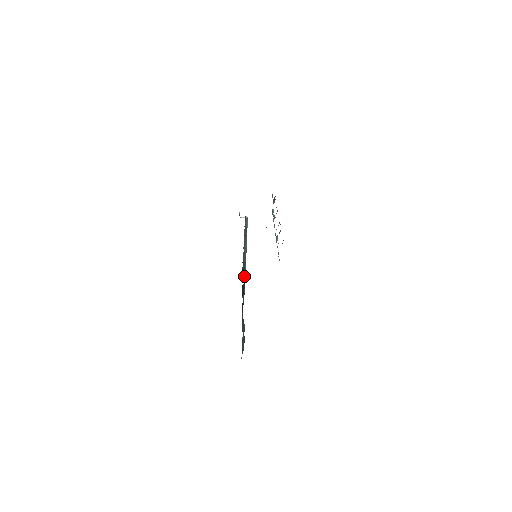
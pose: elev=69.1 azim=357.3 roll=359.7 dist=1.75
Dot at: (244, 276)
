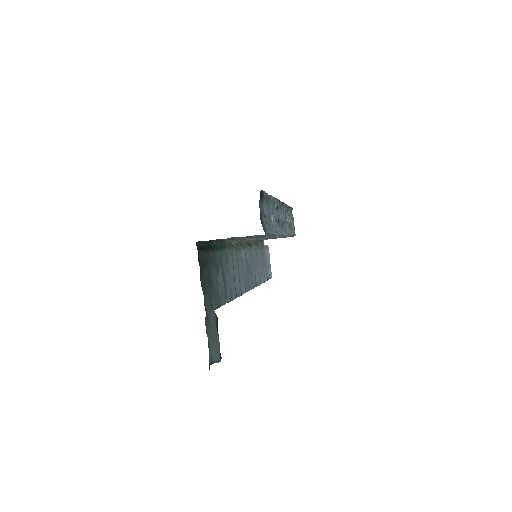
Dot at: (215, 250)
